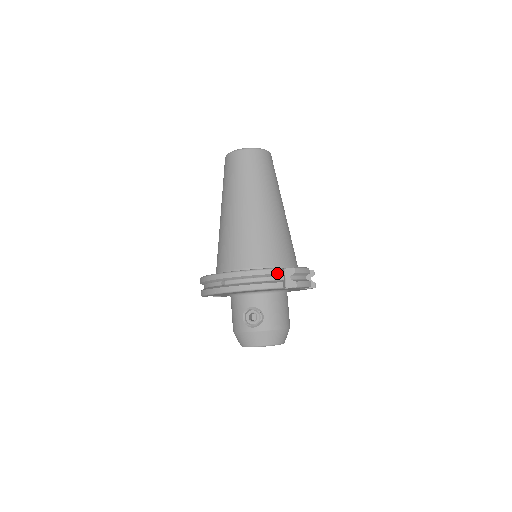
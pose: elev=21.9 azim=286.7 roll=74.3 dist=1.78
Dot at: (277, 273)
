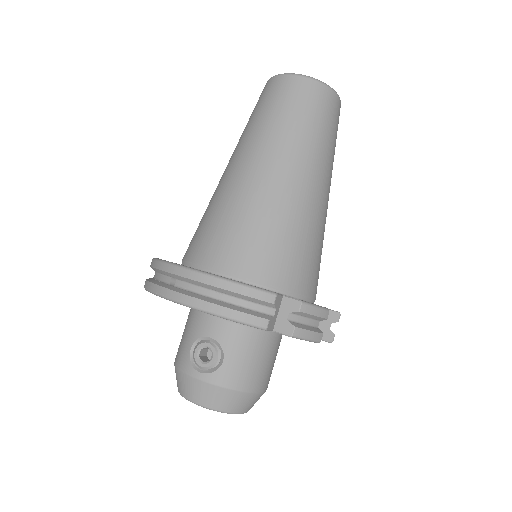
Dot at: (265, 300)
